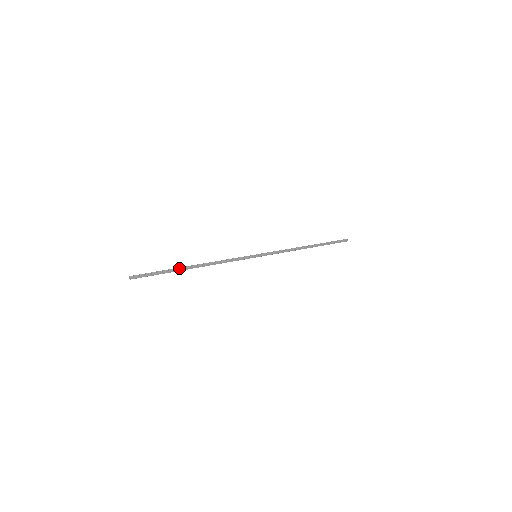
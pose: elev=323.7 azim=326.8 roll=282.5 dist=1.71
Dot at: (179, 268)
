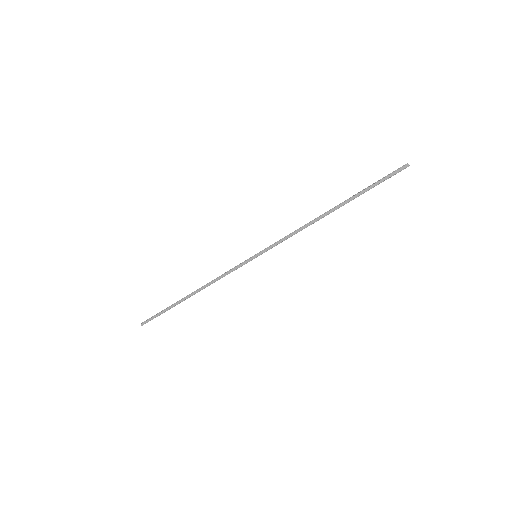
Dot at: (178, 301)
